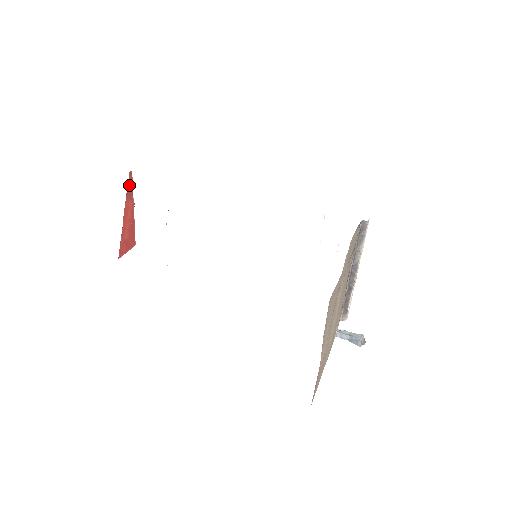
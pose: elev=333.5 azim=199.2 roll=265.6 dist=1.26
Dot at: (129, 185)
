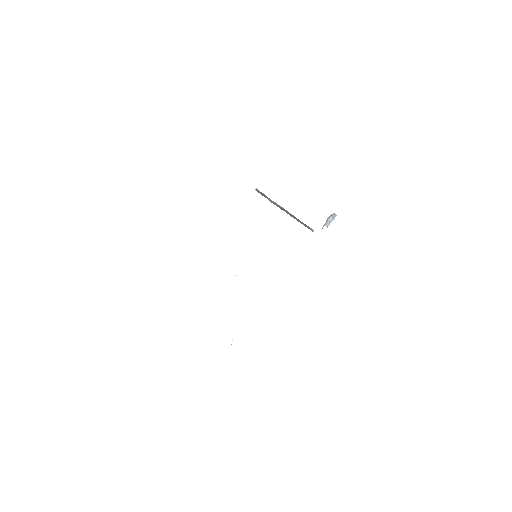
Dot at: occluded
